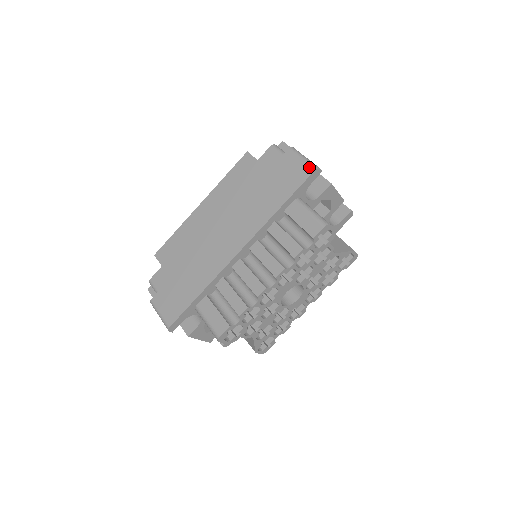
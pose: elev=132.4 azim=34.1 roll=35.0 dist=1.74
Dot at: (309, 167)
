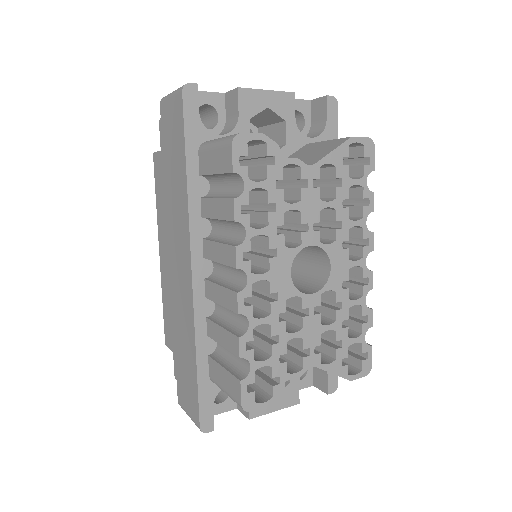
Dot at: (177, 96)
